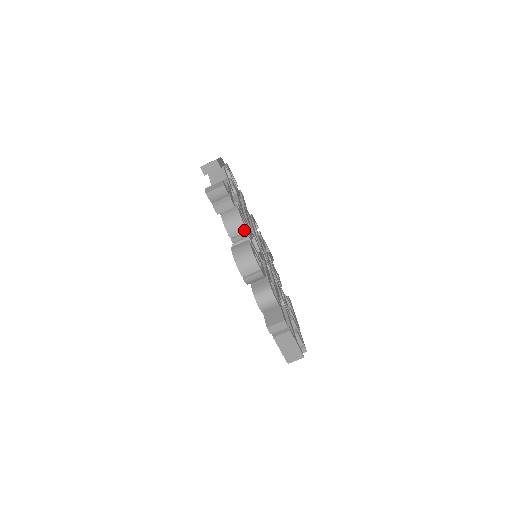
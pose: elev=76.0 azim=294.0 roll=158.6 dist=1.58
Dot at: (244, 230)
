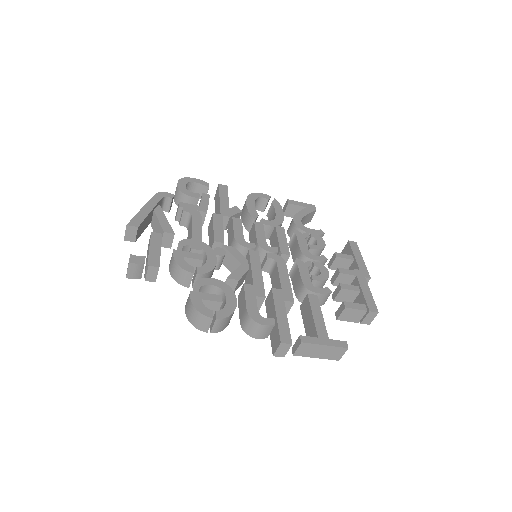
Dot at: (191, 275)
